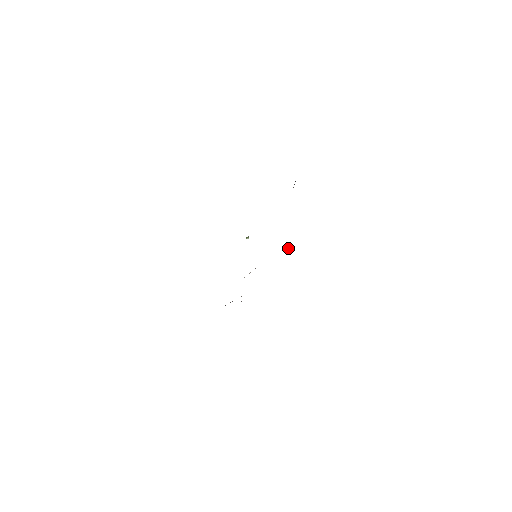
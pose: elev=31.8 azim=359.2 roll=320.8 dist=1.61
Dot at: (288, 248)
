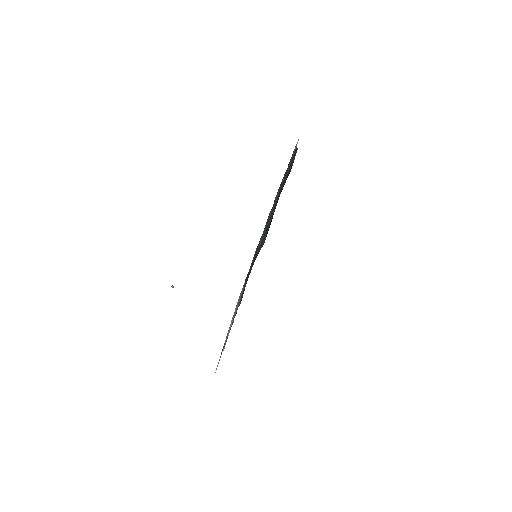
Dot at: (253, 258)
